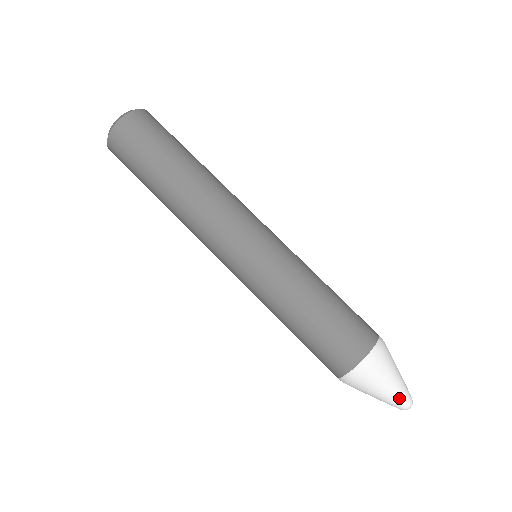
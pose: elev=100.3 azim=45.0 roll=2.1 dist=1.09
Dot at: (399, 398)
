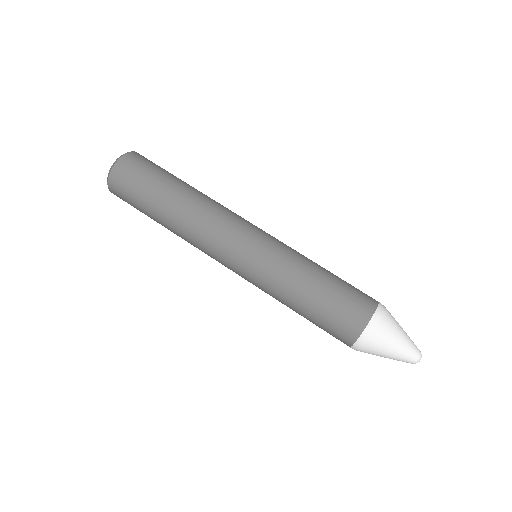
Dot at: (402, 360)
